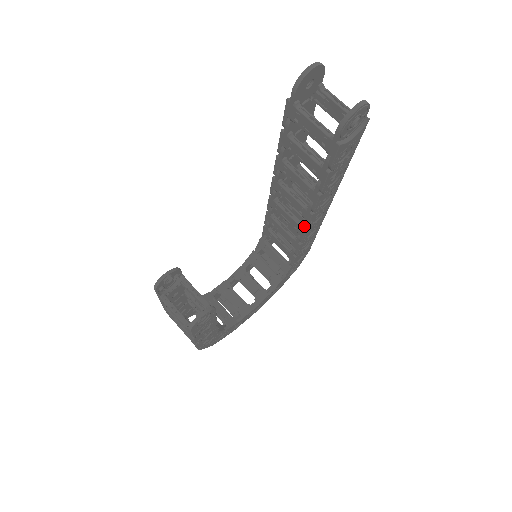
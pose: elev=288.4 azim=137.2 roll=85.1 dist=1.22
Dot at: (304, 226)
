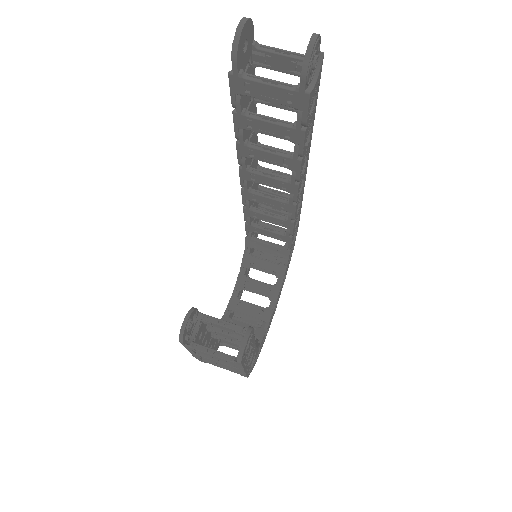
Dot at: (292, 201)
